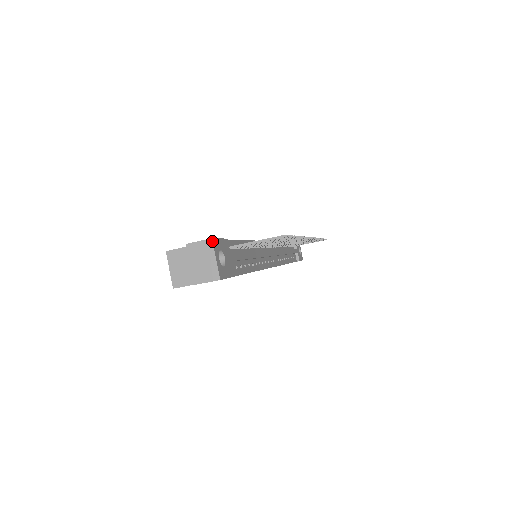
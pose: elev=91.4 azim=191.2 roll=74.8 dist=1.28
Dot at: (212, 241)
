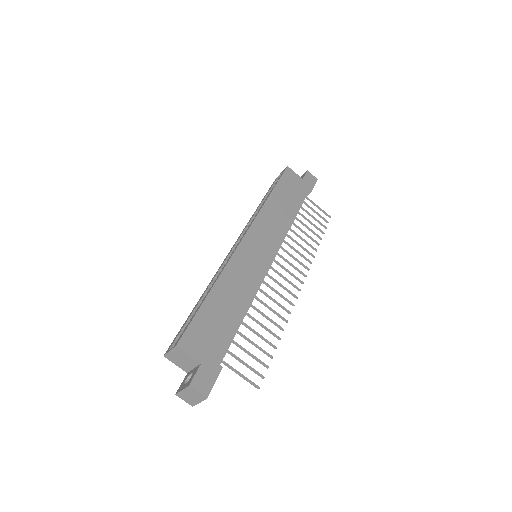
Dot at: occluded
